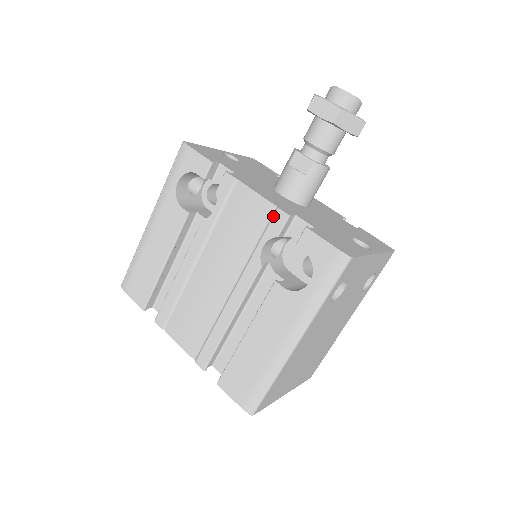
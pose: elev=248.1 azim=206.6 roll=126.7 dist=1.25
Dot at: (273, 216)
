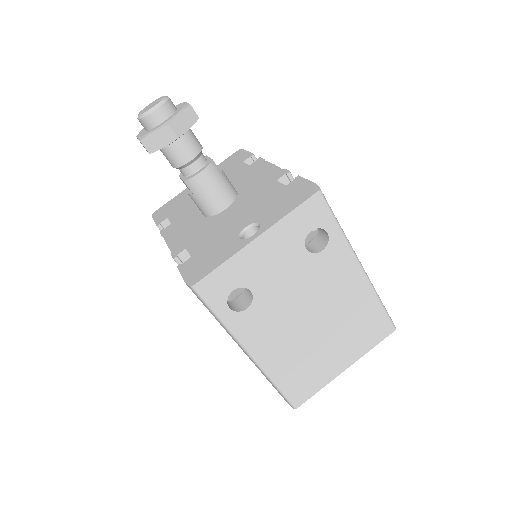
Dot at: occluded
